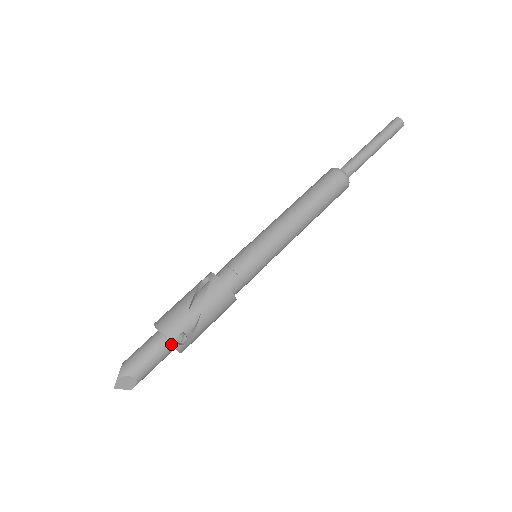
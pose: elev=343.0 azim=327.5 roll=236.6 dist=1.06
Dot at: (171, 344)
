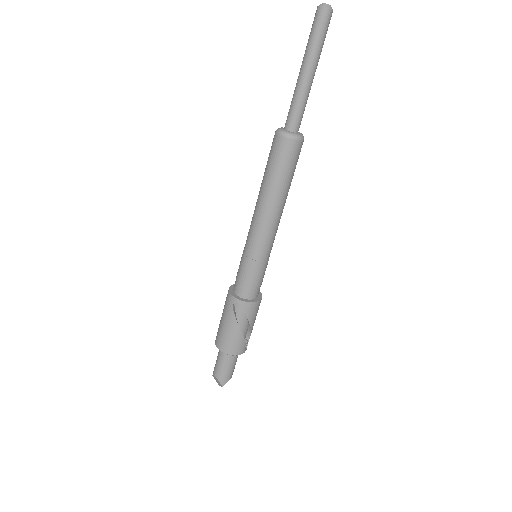
Dot at: occluded
